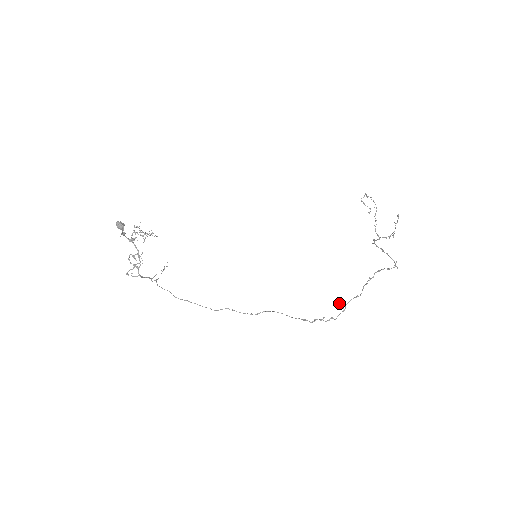
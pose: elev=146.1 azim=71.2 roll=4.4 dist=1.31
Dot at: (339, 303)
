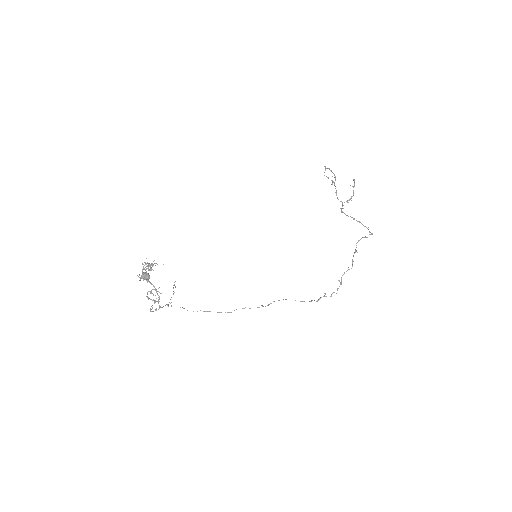
Dot at: occluded
